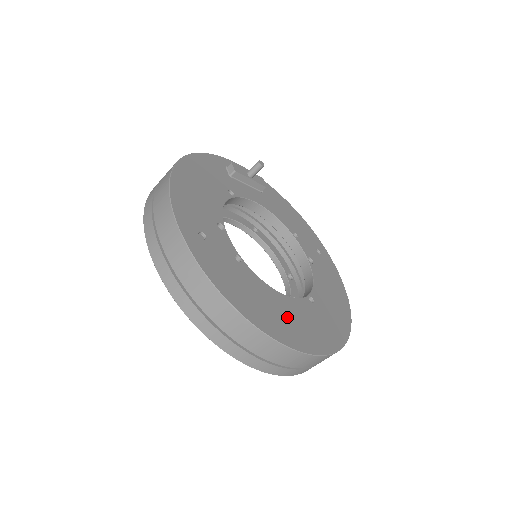
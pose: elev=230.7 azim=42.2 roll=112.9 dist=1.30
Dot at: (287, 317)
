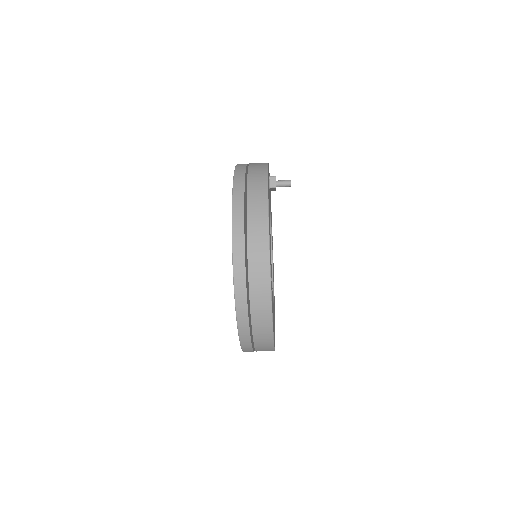
Dot at: occluded
